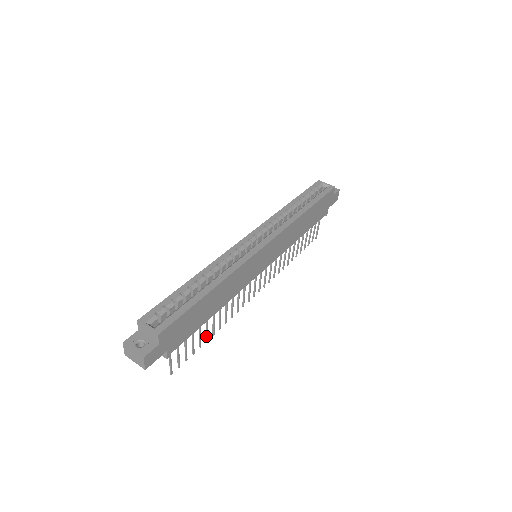
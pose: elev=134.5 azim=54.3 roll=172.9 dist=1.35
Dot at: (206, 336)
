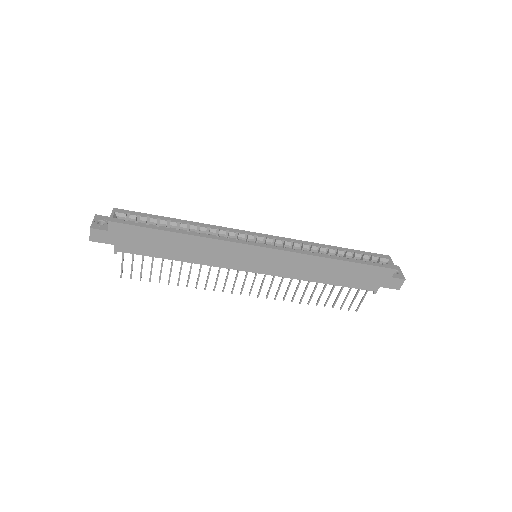
Dot at: (169, 278)
